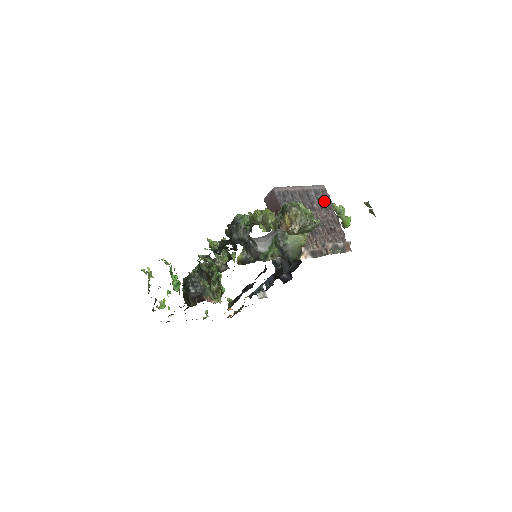
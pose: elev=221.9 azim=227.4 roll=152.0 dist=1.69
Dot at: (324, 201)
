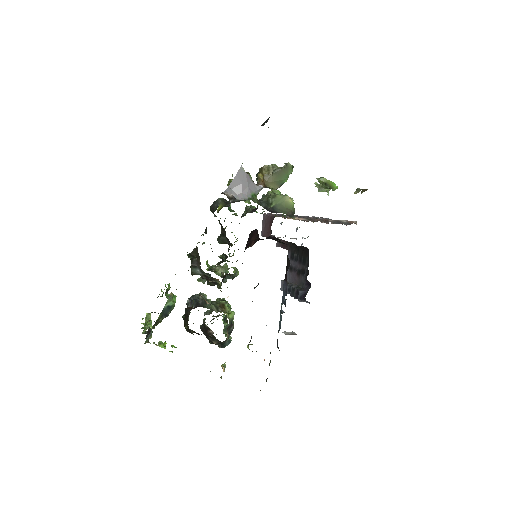
Dot at: (321, 218)
